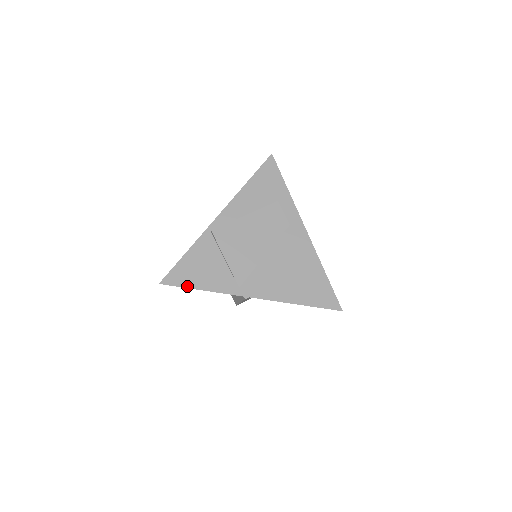
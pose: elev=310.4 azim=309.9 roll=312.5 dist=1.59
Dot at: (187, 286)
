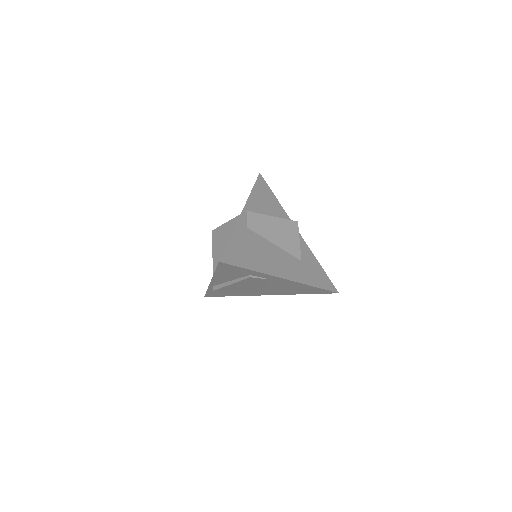
Dot at: (222, 296)
